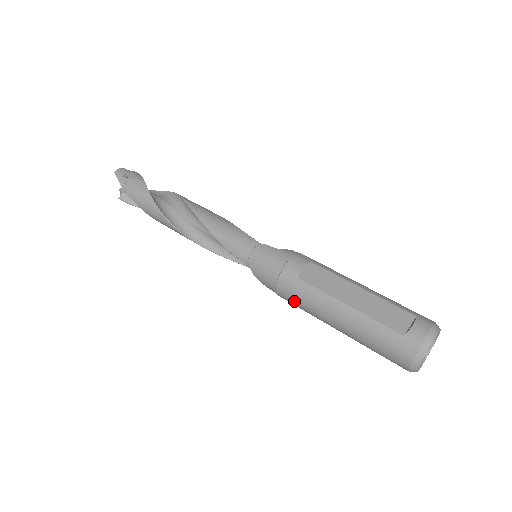
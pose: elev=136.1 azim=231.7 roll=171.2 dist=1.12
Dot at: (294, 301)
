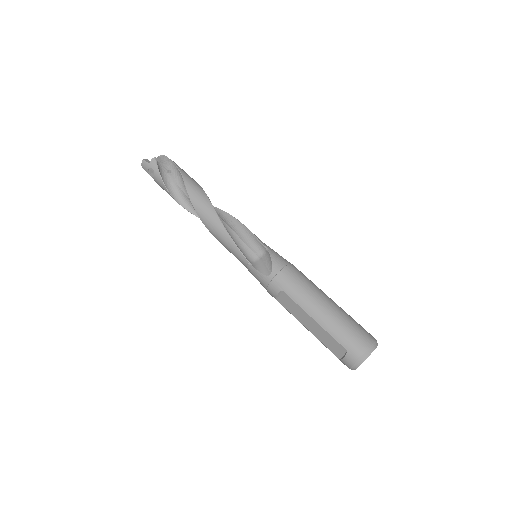
Dot at: occluded
